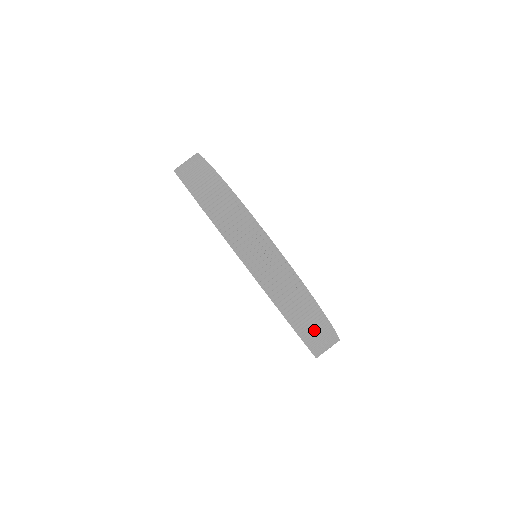
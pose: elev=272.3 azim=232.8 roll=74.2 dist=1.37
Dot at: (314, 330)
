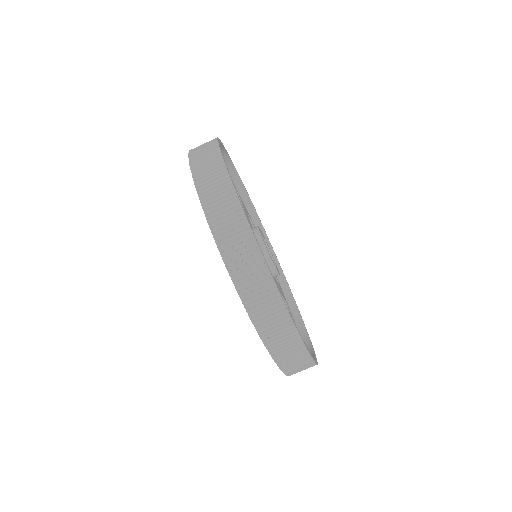
Dot at: (291, 358)
